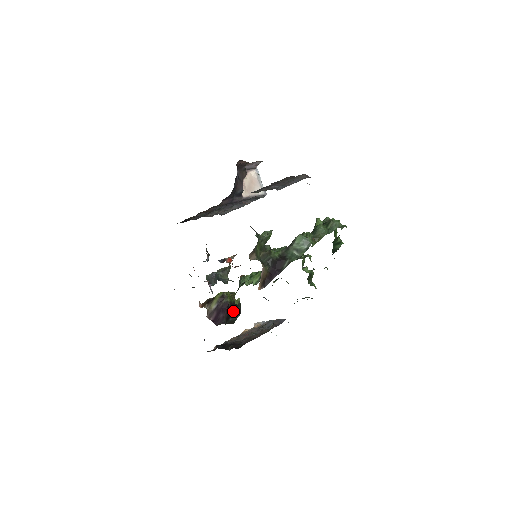
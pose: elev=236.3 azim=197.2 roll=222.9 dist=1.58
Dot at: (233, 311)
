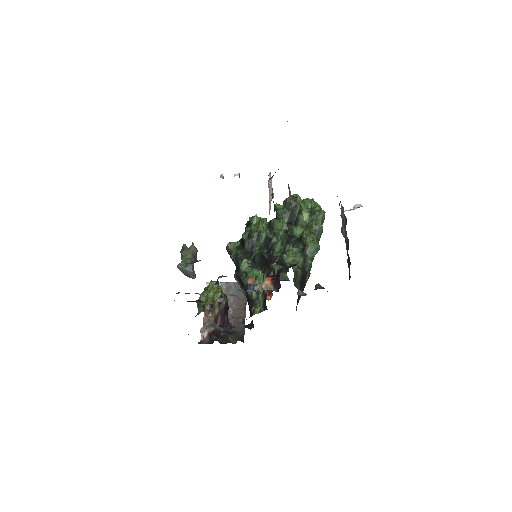
Dot at: occluded
